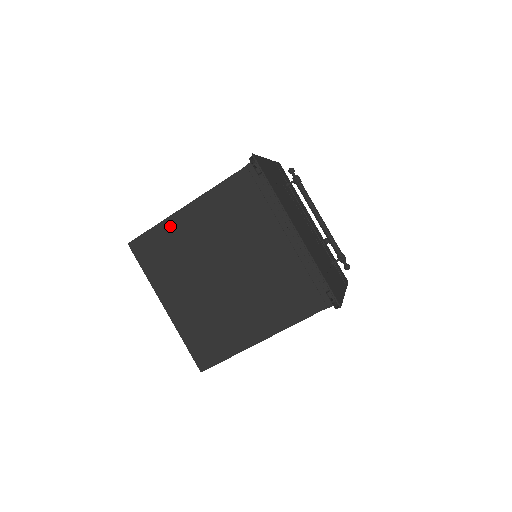
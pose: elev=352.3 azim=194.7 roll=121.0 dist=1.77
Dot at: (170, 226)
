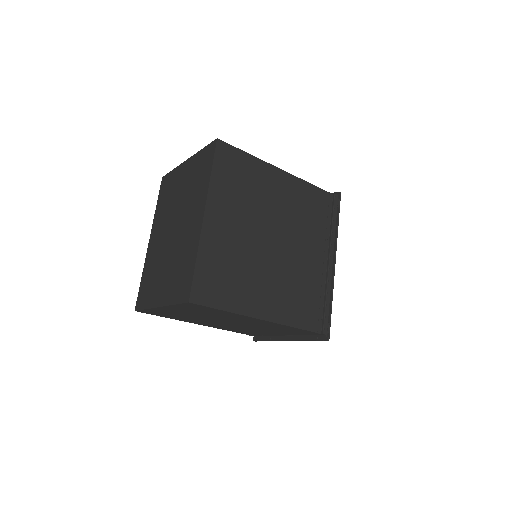
Dot at: (261, 168)
